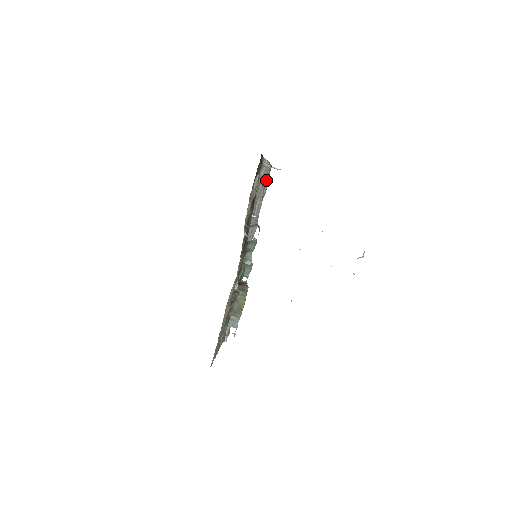
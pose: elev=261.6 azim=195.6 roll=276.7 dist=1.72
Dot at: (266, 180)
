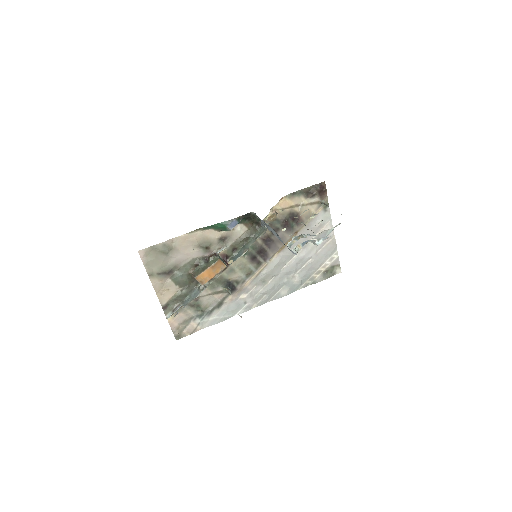
Dot at: (325, 266)
